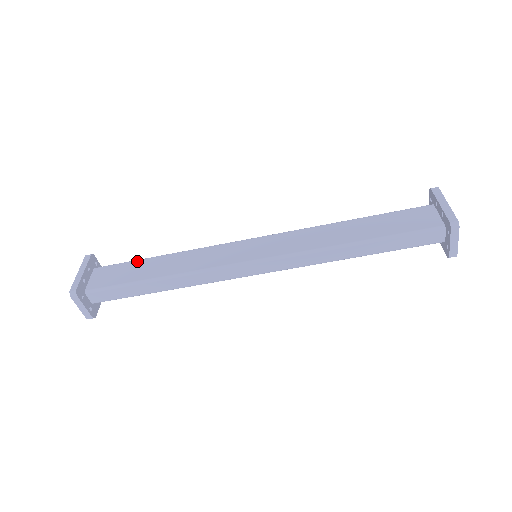
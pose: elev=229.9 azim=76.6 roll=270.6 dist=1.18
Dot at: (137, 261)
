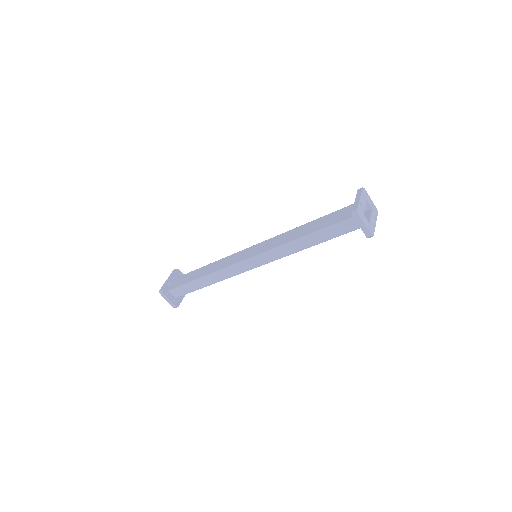
Dot at: (197, 269)
